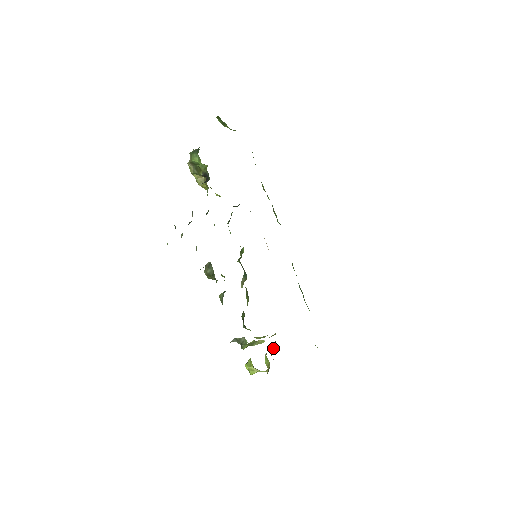
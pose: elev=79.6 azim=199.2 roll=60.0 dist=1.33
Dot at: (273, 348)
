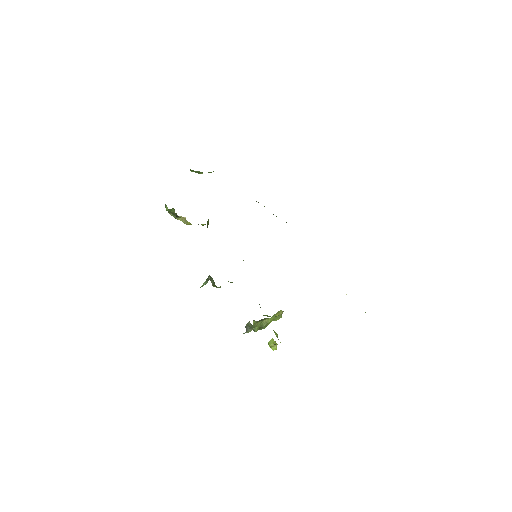
Dot at: occluded
